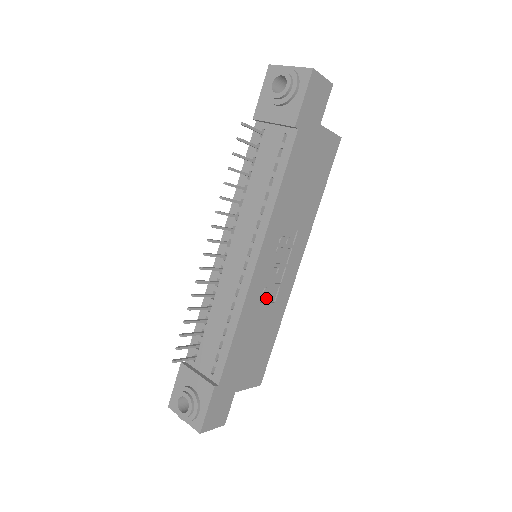
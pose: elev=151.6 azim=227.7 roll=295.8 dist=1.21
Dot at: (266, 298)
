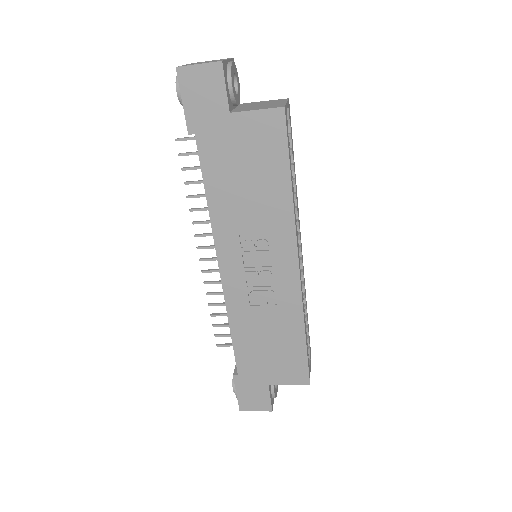
Dot at: (260, 301)
